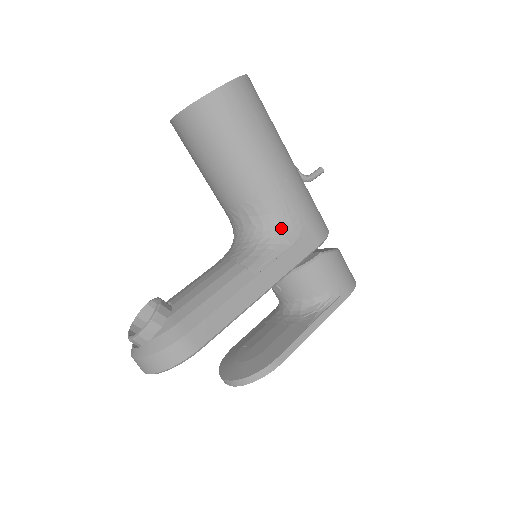
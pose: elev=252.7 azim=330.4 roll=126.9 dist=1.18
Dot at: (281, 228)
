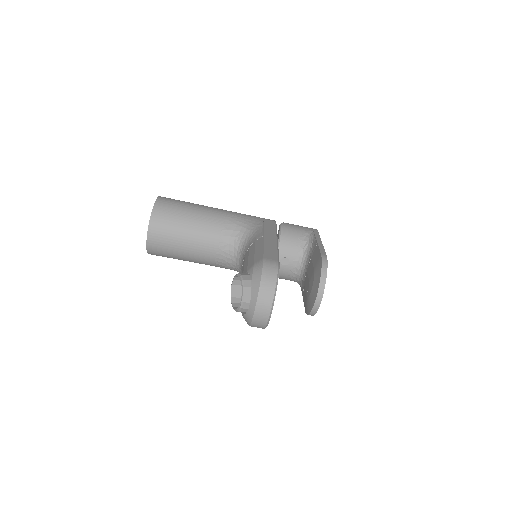
Dot at: (249, 225)
